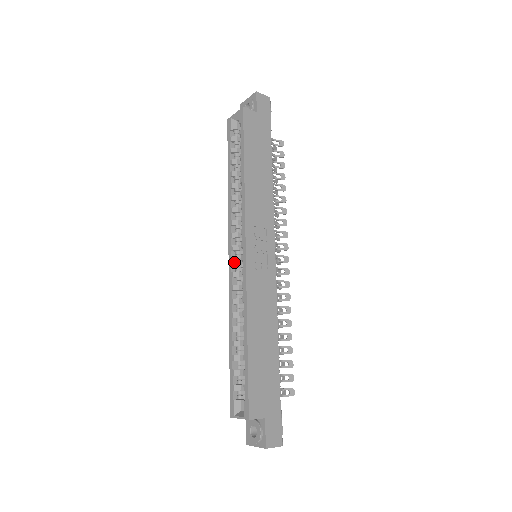
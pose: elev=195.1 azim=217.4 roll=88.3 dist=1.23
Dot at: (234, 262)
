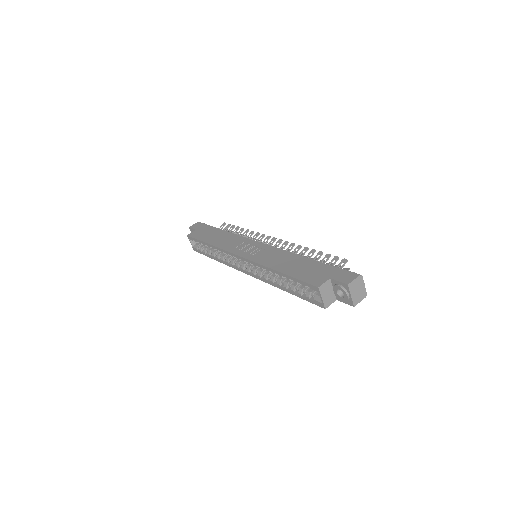
Dot at: (248, 270)
